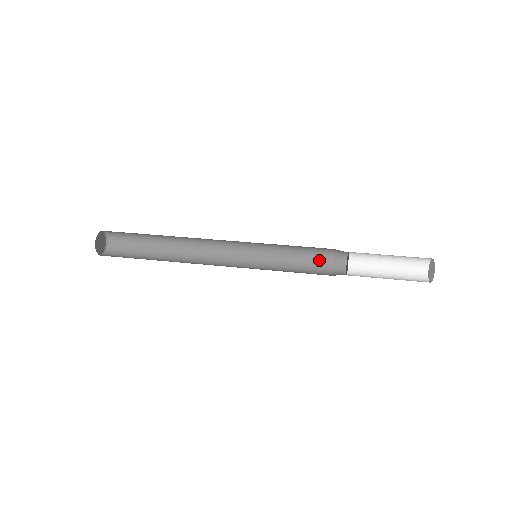
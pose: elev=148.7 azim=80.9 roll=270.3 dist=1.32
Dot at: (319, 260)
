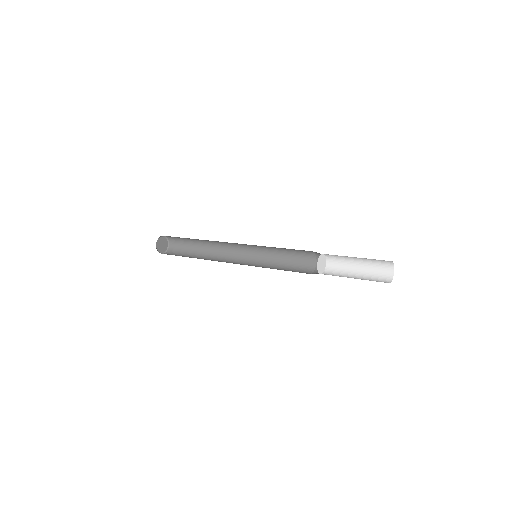
Dot at: (306, 259)
